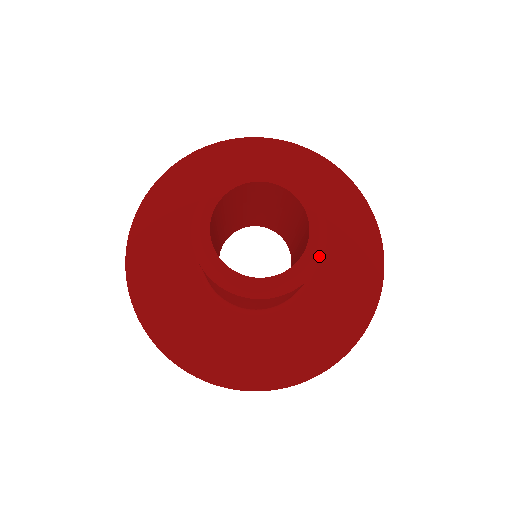
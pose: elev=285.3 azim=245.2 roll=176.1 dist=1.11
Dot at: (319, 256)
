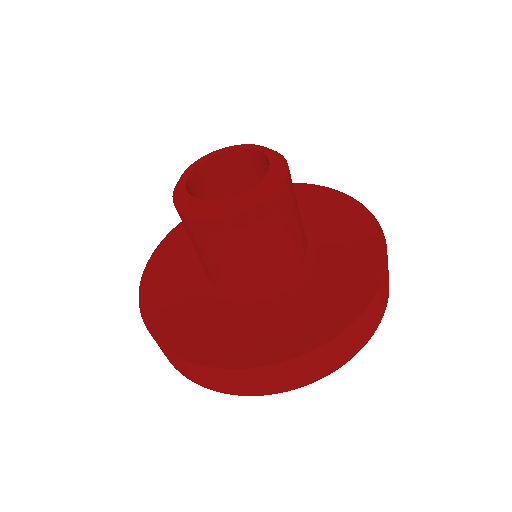
Dot at: (240, 208)
